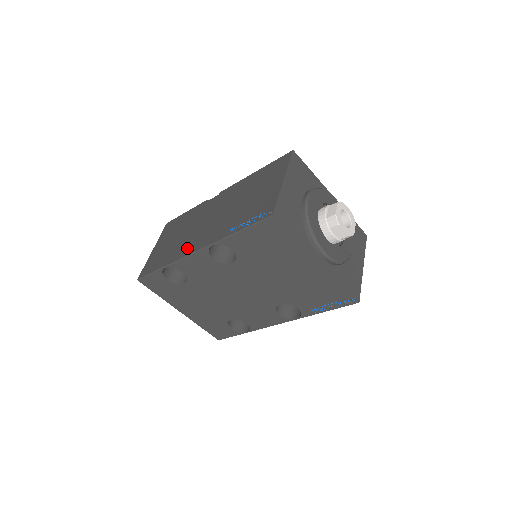
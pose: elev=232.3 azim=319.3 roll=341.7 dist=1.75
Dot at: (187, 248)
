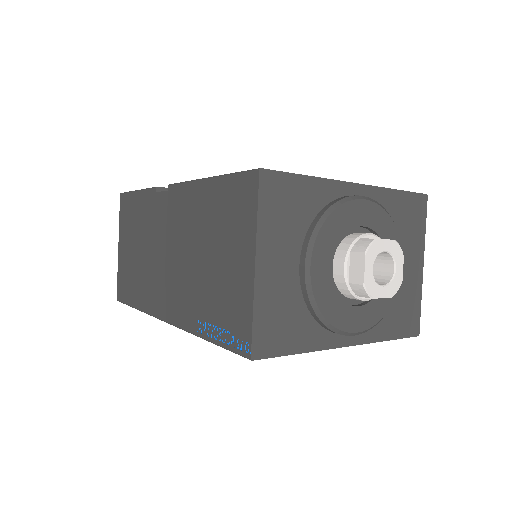
Dot at: (154, 299)
